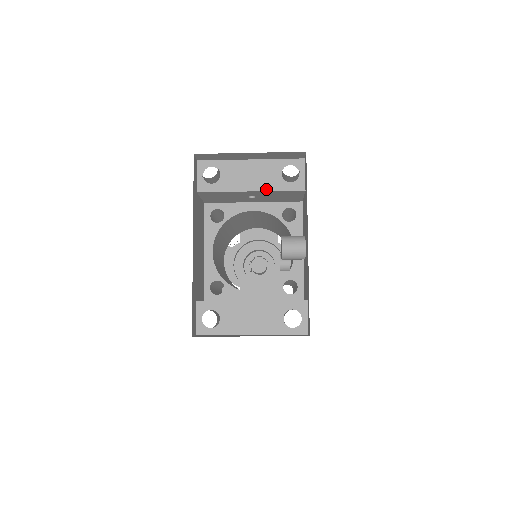
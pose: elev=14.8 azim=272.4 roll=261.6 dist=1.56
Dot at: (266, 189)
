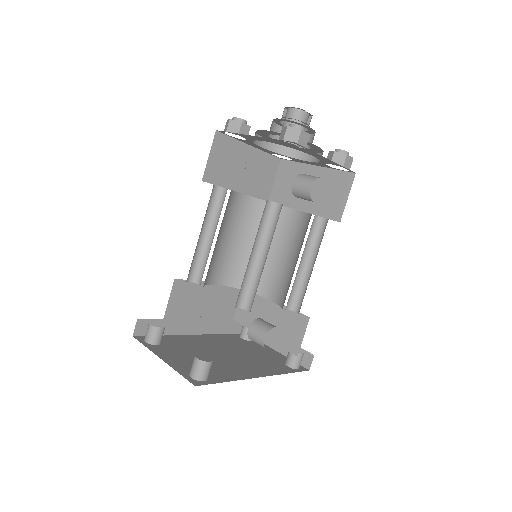
Dot at: occluded
